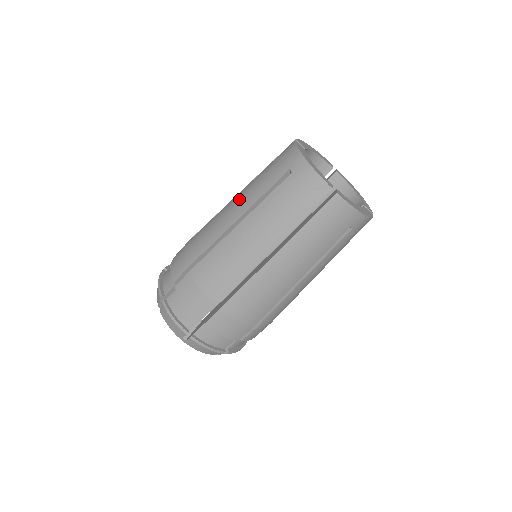
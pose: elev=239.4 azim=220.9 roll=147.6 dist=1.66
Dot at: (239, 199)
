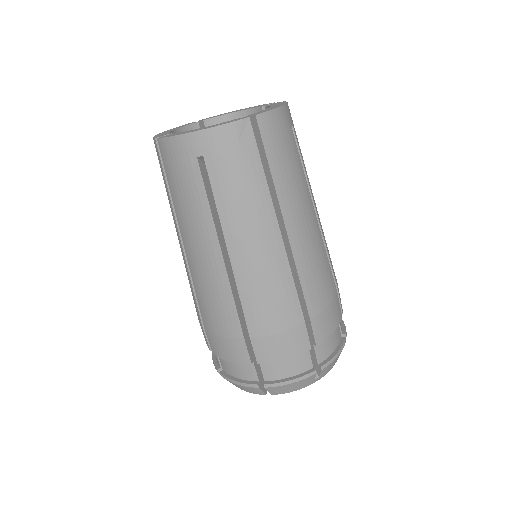
Dot at: occluded
